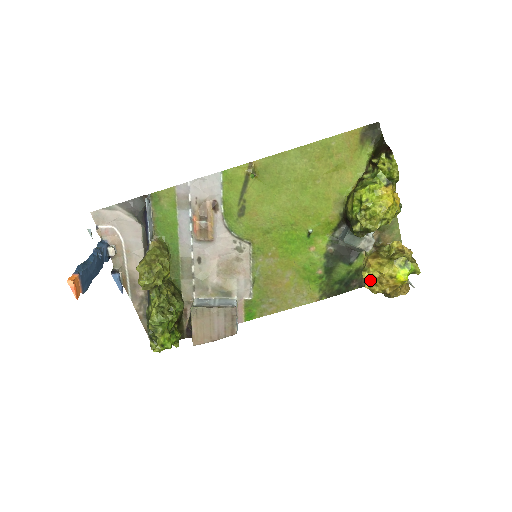
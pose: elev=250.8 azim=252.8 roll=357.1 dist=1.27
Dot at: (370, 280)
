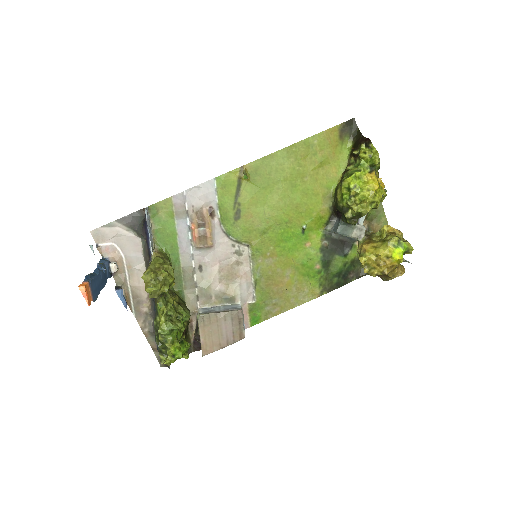
Dot at: (368, 264)
